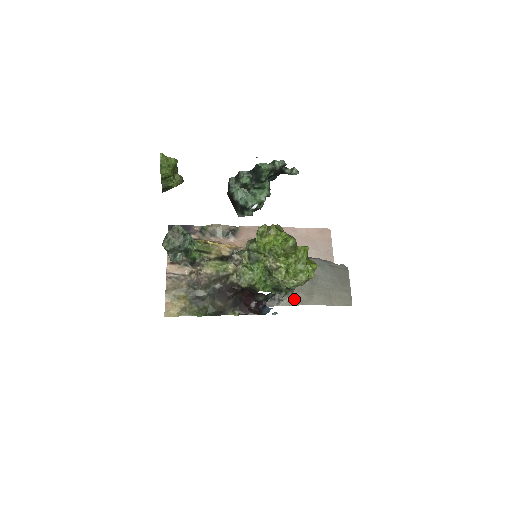
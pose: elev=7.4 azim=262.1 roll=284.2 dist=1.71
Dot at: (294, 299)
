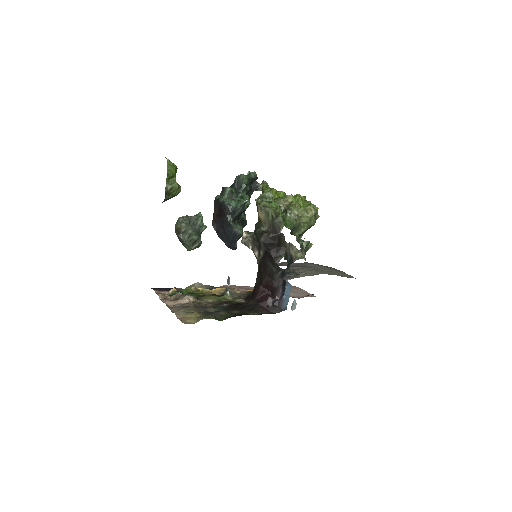
Dot at: (307, 274)
